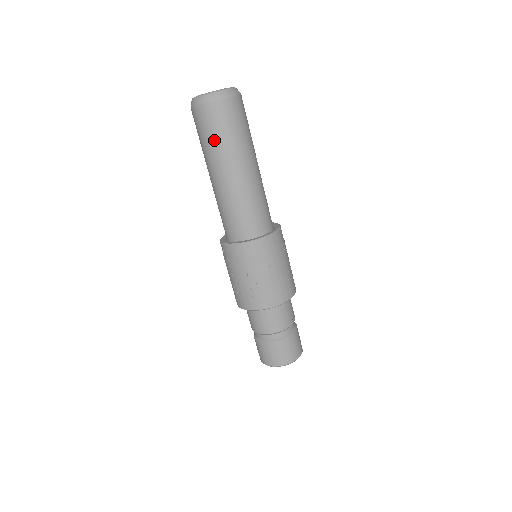
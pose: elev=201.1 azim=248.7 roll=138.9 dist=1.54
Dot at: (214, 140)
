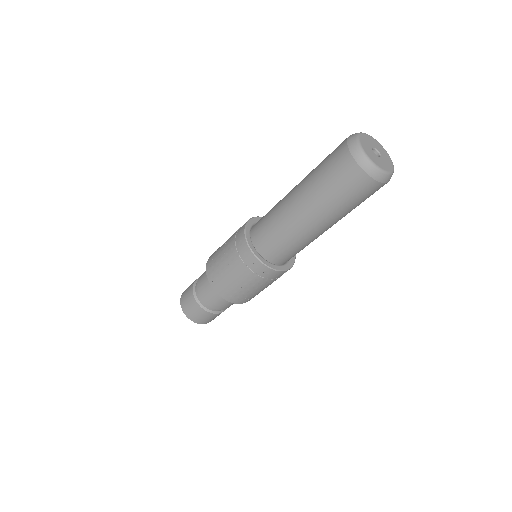
Dot at: (344, 203)
